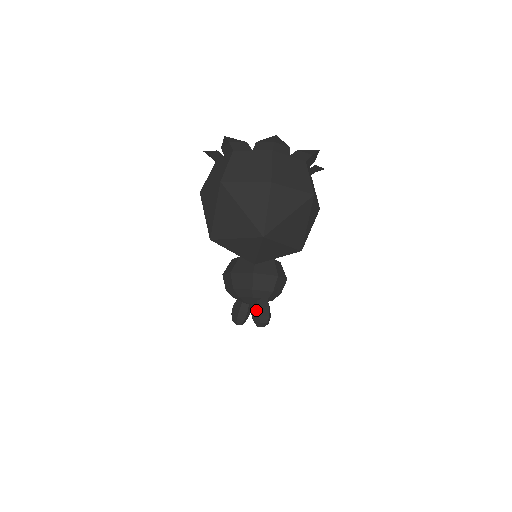
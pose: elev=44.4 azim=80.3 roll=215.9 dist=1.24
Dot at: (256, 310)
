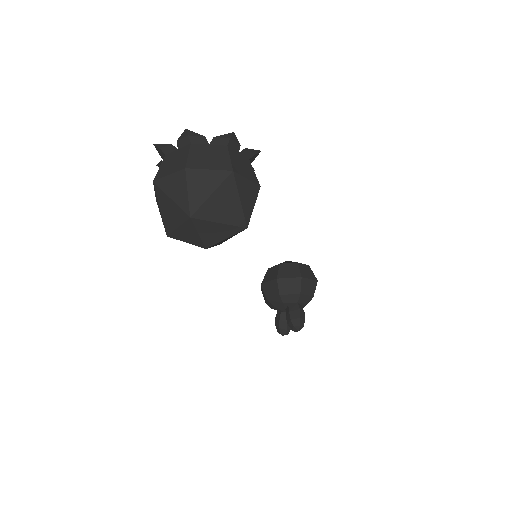
Dot at: (288, 315)
